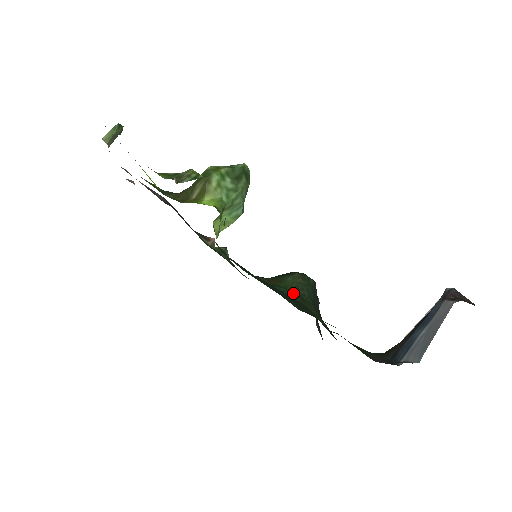
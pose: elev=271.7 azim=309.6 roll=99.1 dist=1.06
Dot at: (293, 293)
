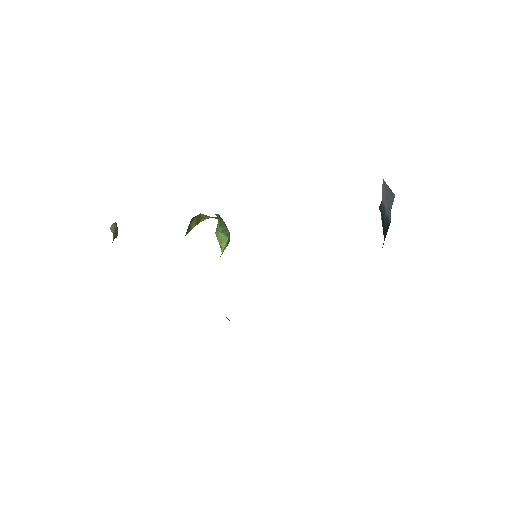
Dot at: occluded
